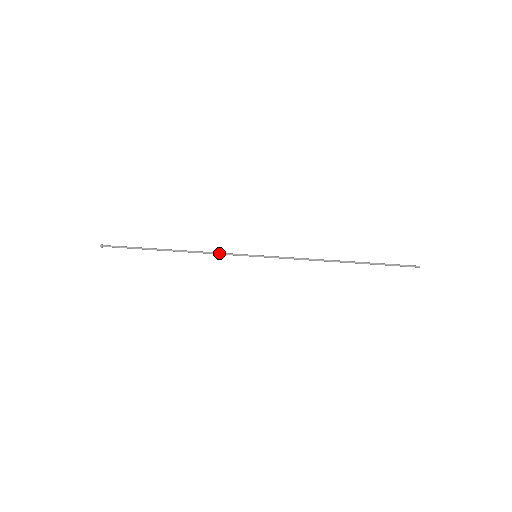
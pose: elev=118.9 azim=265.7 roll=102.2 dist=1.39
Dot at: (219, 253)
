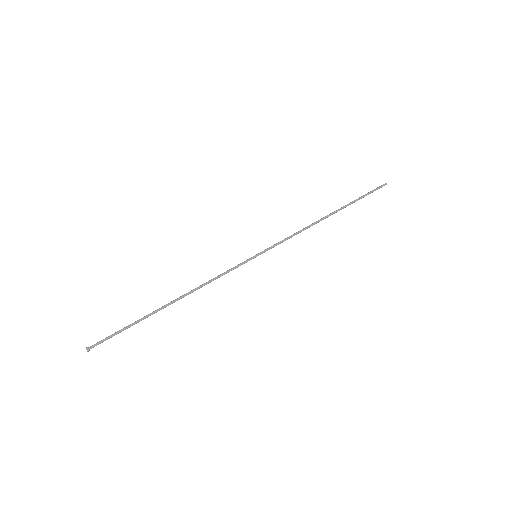
Dot at: (220, 275)
